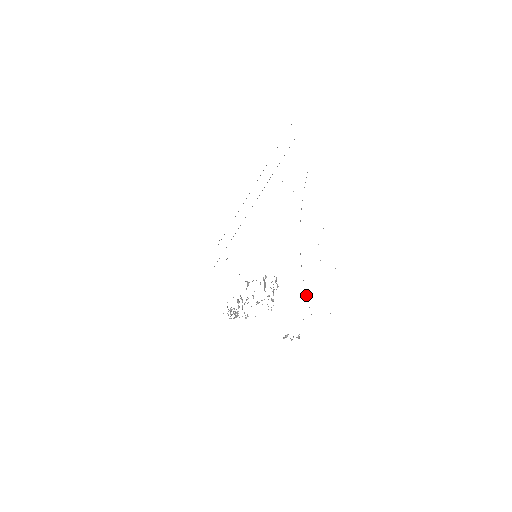
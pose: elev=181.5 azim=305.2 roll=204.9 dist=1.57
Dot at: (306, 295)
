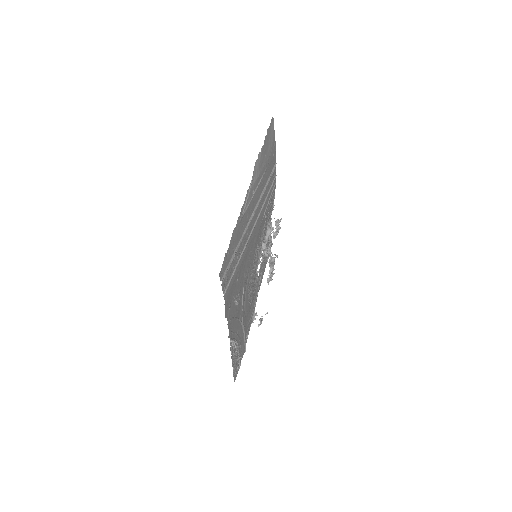
Dot at: (244, 336)
